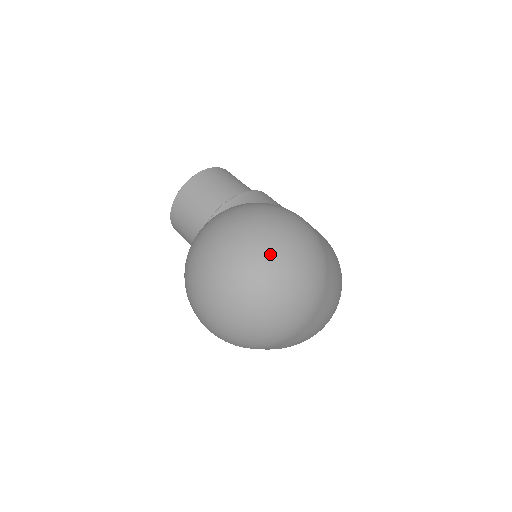
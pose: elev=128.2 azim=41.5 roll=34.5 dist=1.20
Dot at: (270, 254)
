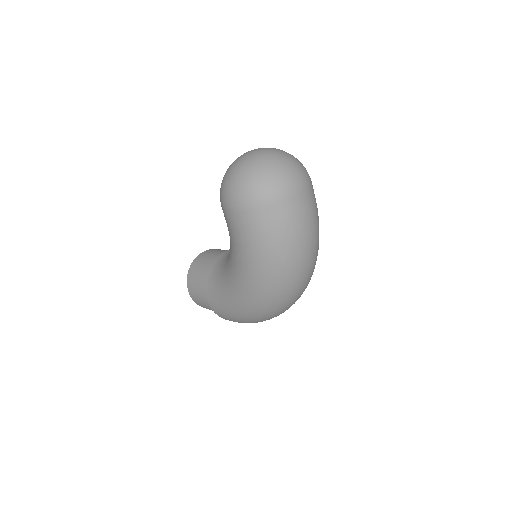
Dot at: (282, 150)
